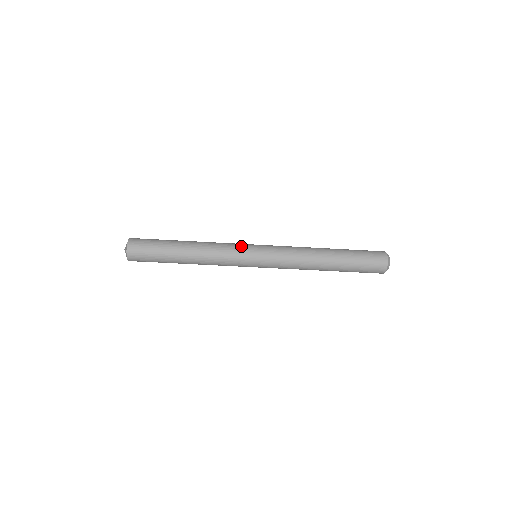
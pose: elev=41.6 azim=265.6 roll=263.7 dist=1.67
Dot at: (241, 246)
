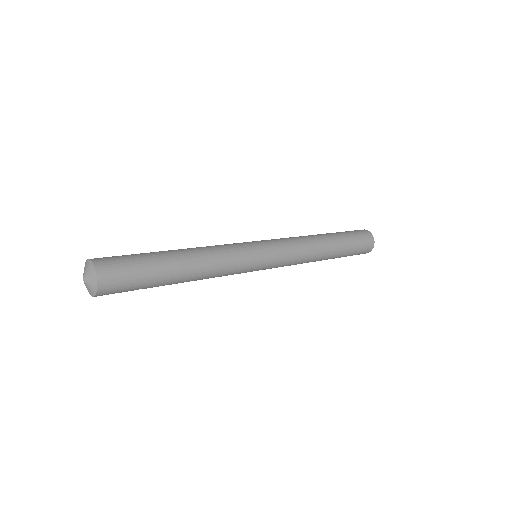
Dot at: (248, 253)
